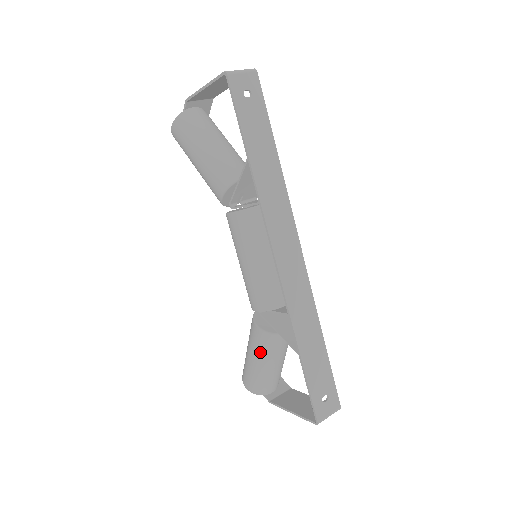
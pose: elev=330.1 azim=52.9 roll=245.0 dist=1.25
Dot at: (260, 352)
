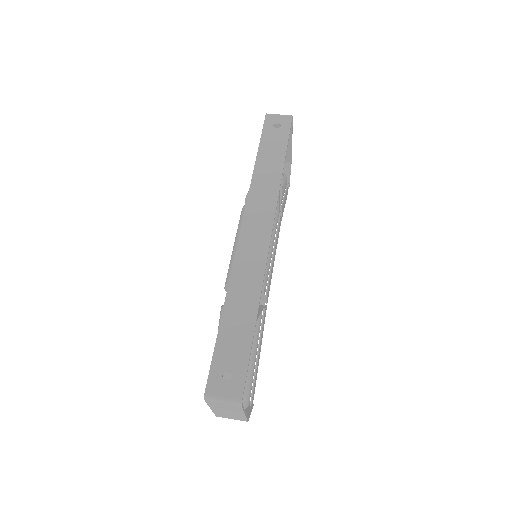
Dot at: occluded
